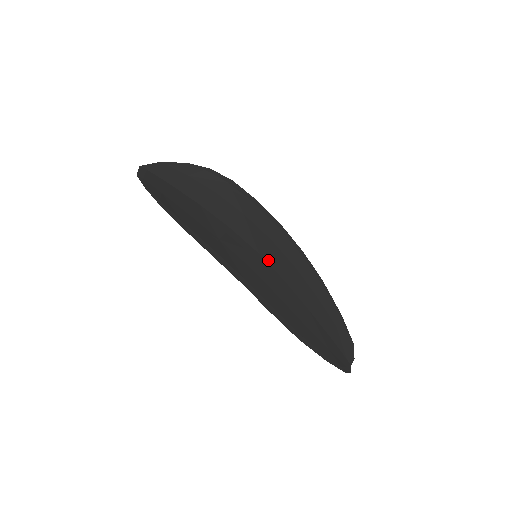
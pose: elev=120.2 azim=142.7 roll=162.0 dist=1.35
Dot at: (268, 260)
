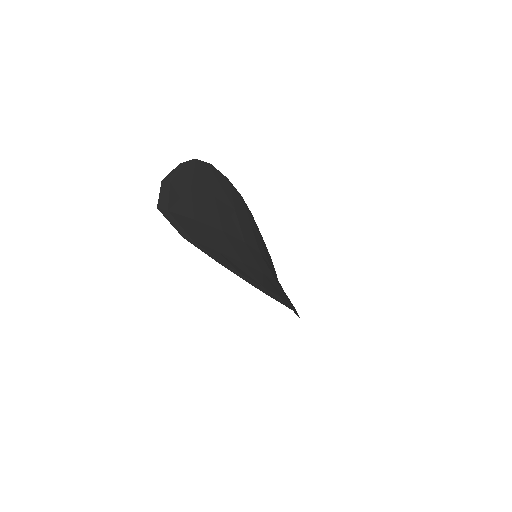
Dot at: (262, 254)
